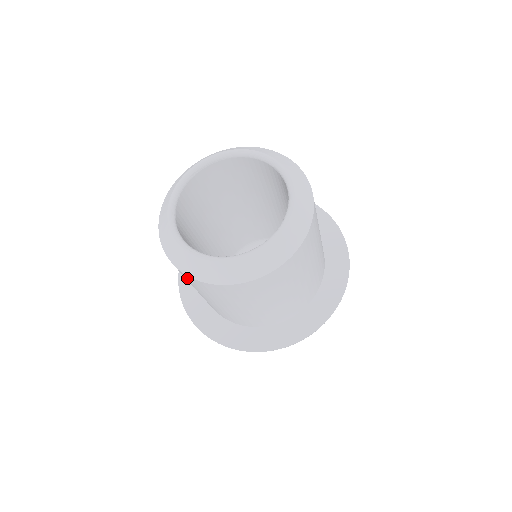
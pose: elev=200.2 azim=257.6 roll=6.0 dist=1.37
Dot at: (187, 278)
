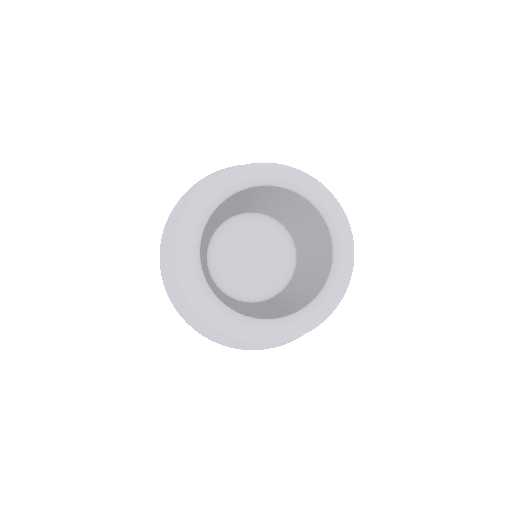
Dot at: occluded
